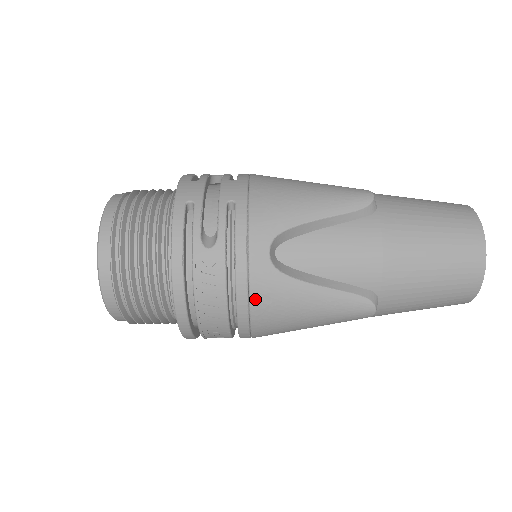
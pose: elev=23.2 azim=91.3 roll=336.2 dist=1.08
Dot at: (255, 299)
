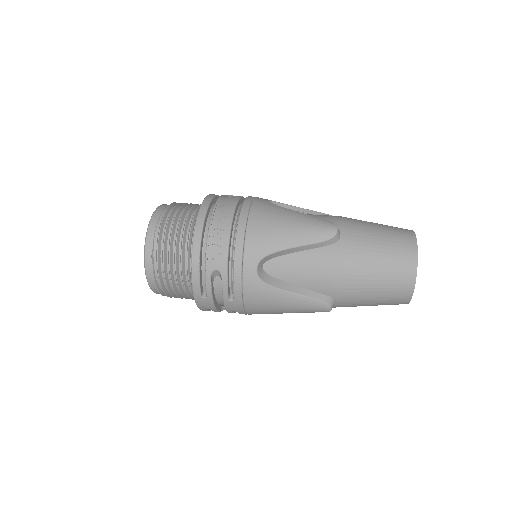
Dot at: occluded
